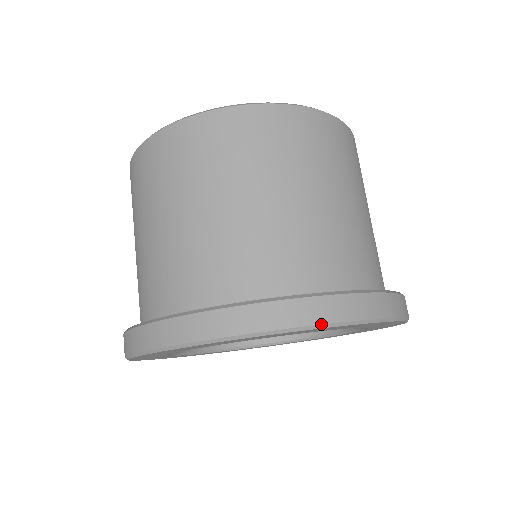
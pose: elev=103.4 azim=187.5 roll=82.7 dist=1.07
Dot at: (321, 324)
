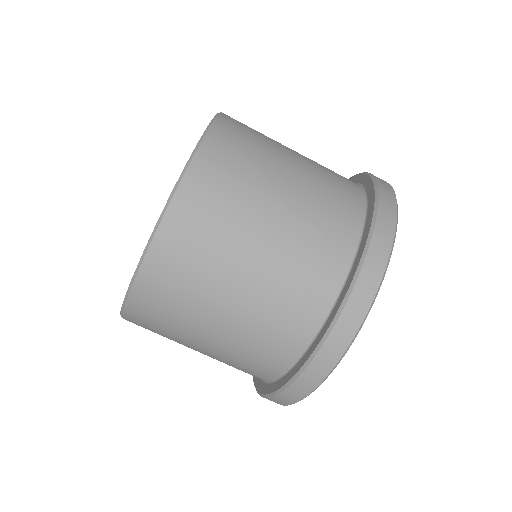
Dot at: (395, 230)
